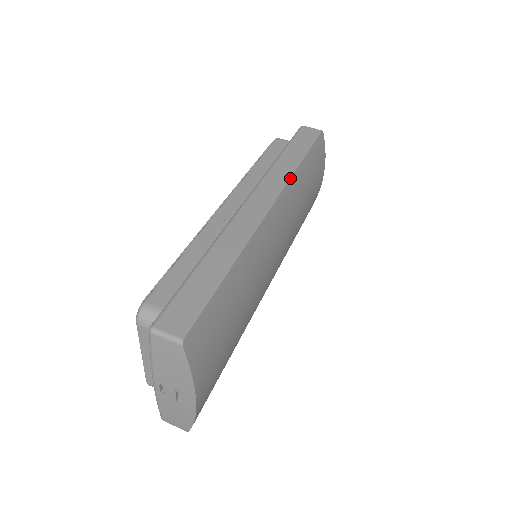
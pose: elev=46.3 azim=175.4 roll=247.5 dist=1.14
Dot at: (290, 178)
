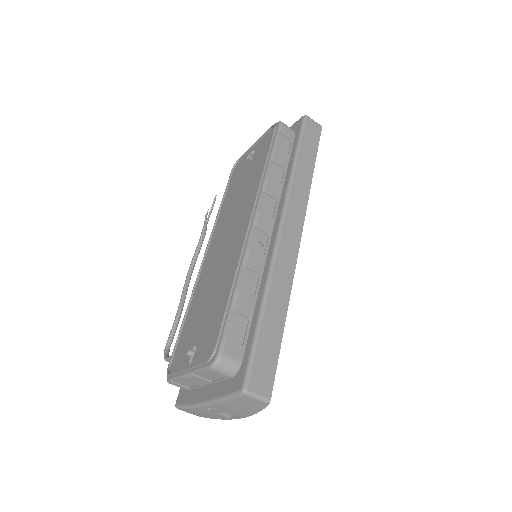
Dot at: occluded
